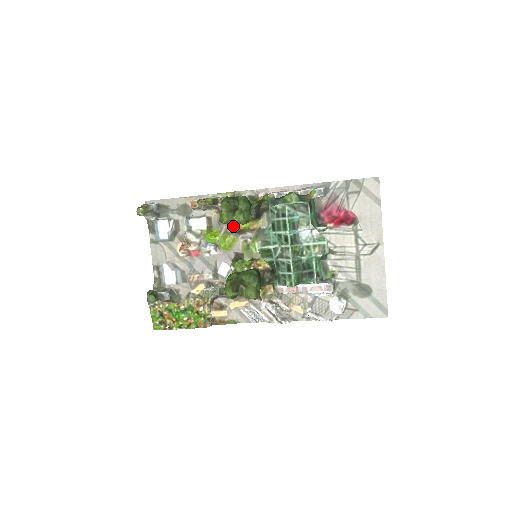
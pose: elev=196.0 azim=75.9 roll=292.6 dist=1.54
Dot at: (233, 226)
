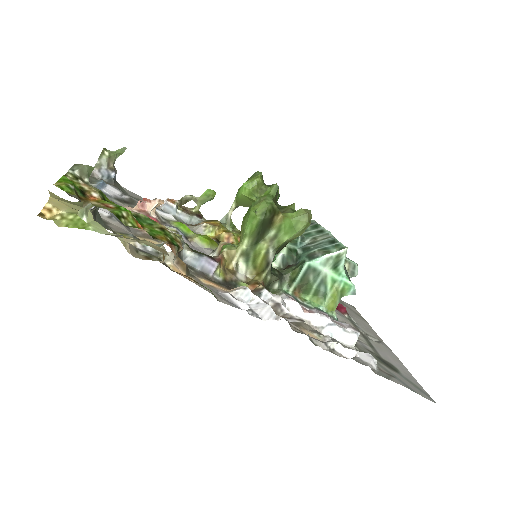
Dot at: (220, 234)
